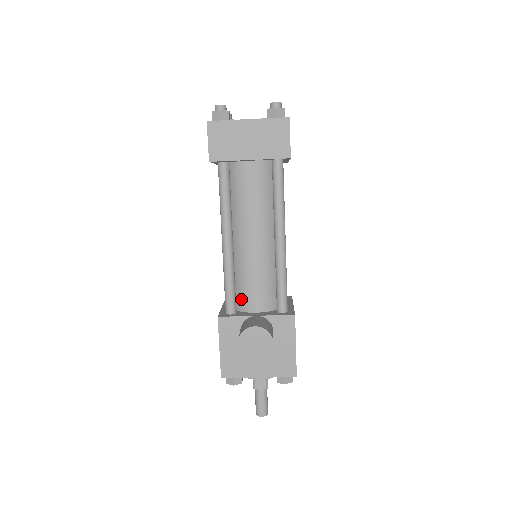
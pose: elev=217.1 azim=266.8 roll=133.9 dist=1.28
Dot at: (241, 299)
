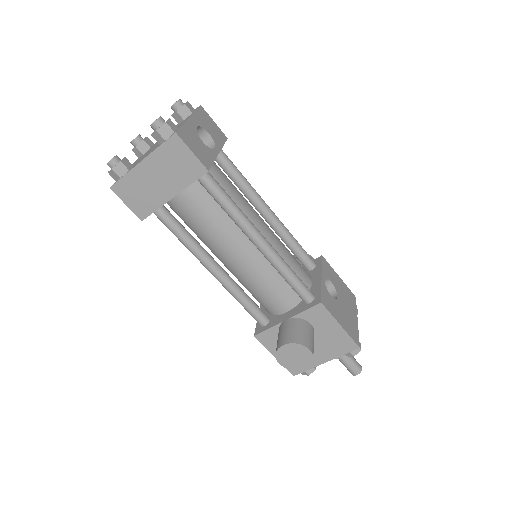
Dot at: (266, 306)
